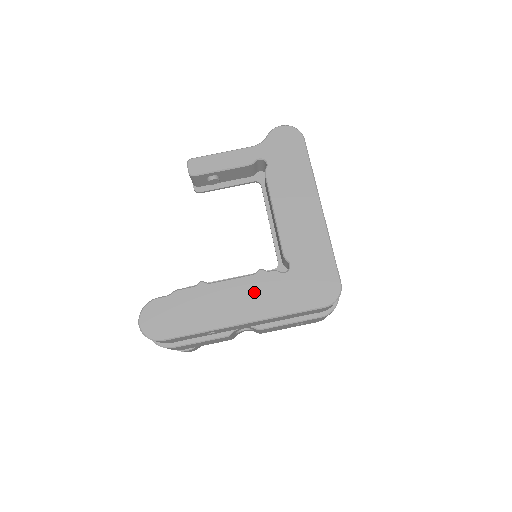
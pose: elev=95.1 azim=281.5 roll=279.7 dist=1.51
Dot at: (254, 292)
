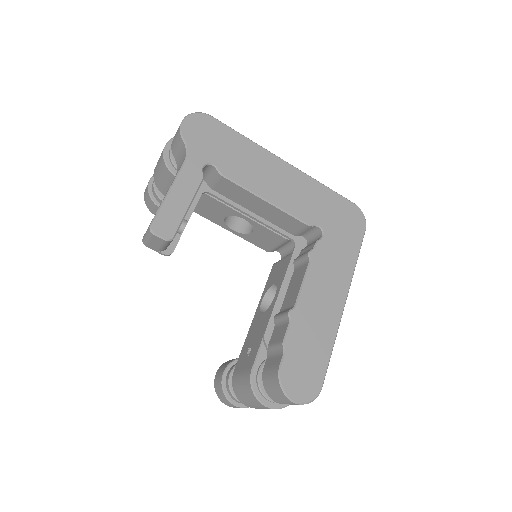
Dot at: (325, 273)
